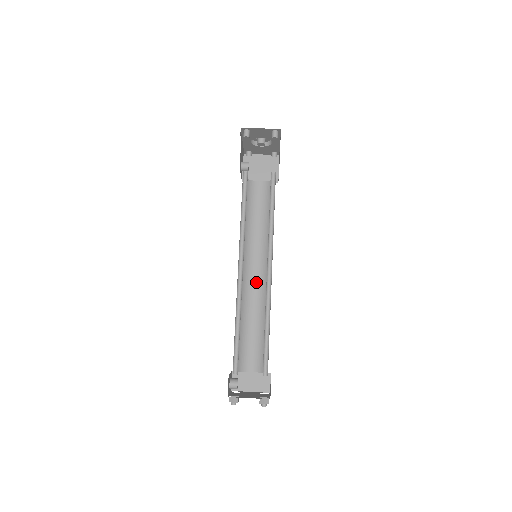
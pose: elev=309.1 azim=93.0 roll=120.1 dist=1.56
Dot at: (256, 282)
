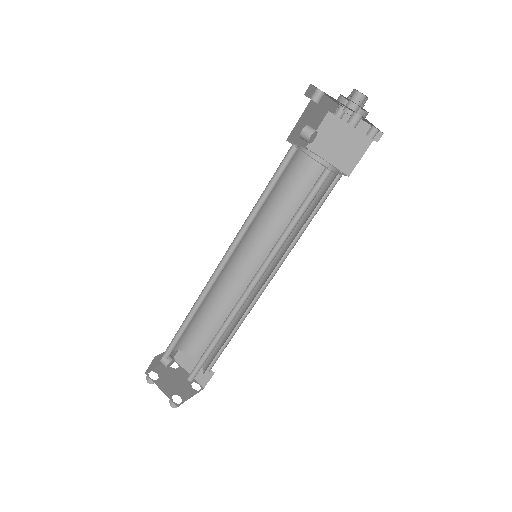
Dot at: (250, 279)
